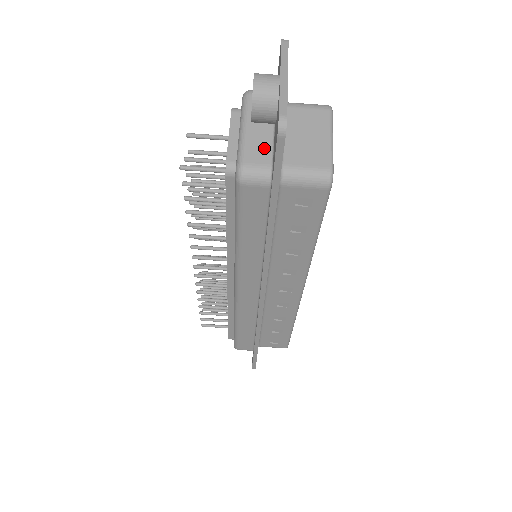
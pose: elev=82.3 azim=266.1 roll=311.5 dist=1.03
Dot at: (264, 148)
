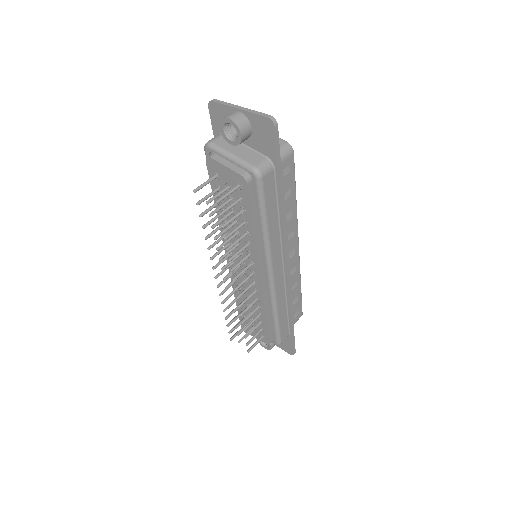
Dot at: (253, 154)
